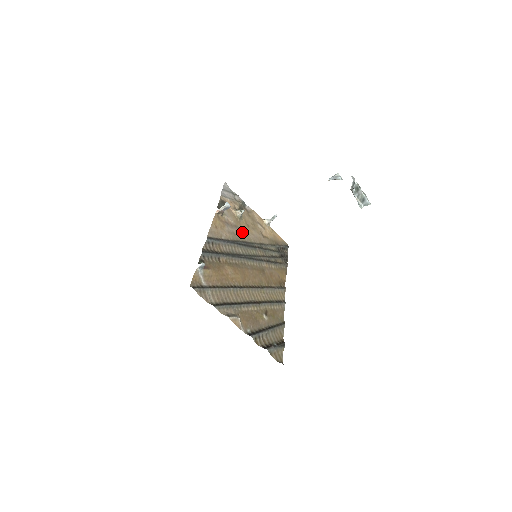
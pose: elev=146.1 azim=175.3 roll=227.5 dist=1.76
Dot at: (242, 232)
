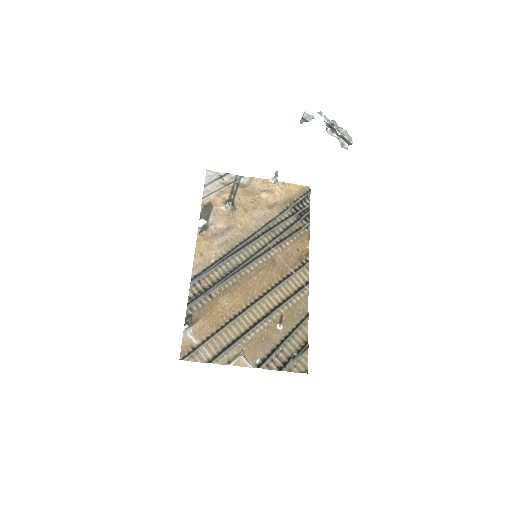
Dot at: (238, 229)
